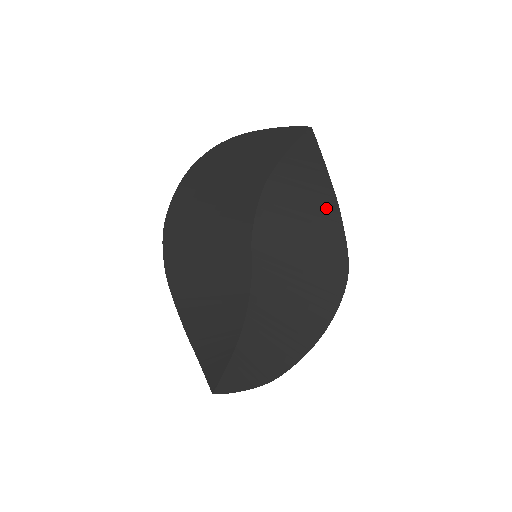
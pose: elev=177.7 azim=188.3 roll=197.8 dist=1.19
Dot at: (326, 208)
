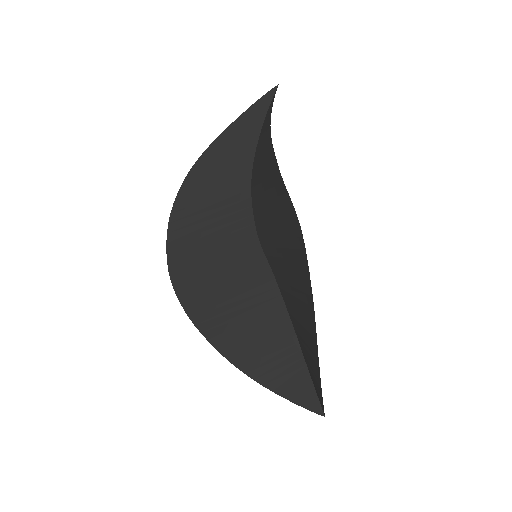
Dot at: (271, 166)
